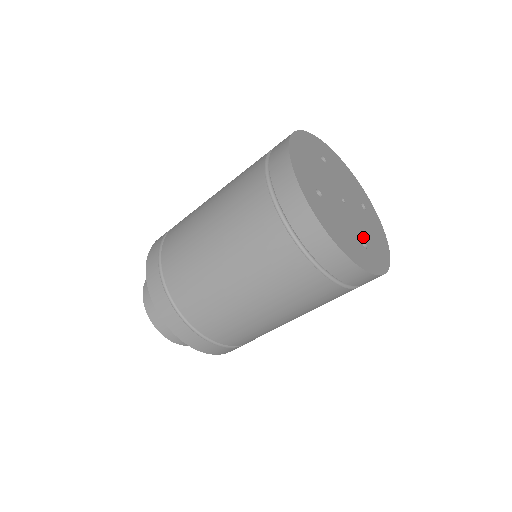
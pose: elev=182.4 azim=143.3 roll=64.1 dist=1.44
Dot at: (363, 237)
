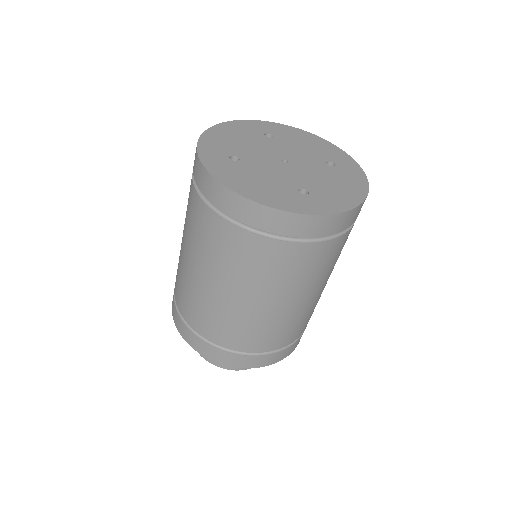
Dot at: (306, 186)
